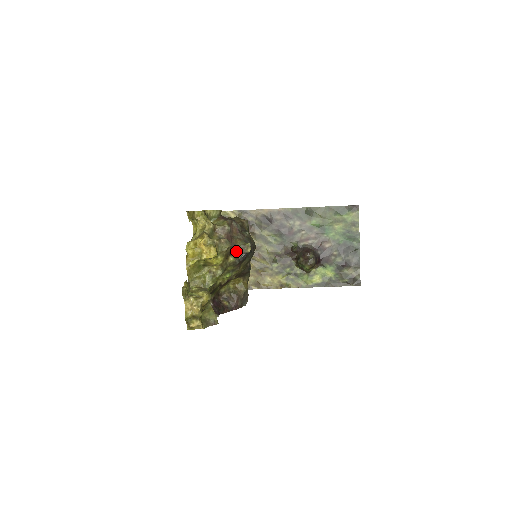
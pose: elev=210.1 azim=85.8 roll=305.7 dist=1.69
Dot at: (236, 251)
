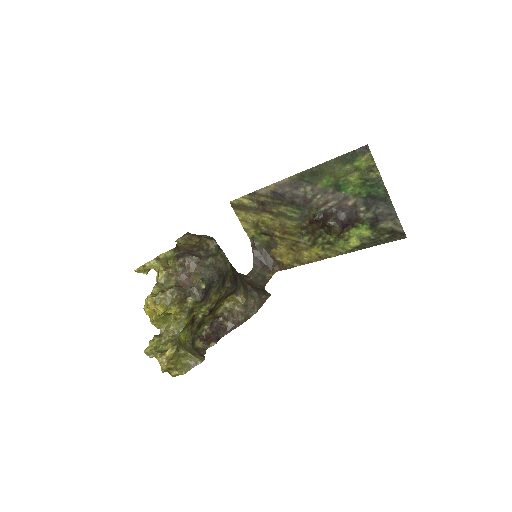
Dot at: (194, 289)
